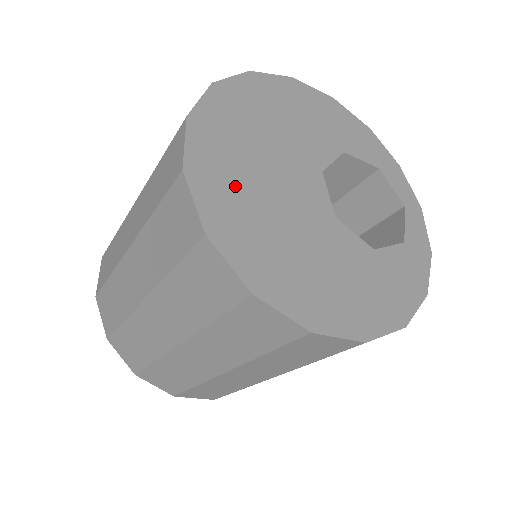
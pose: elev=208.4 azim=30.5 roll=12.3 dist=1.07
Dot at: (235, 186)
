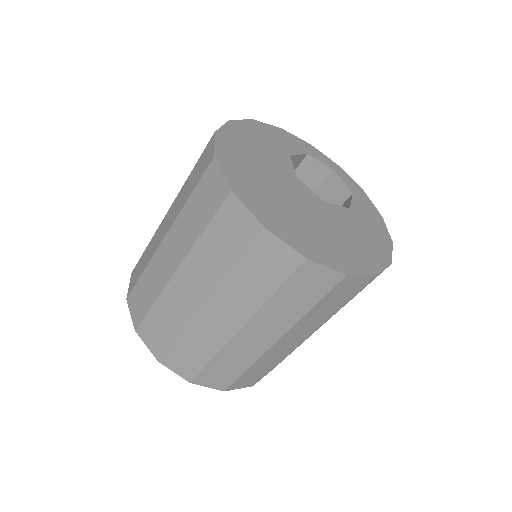
Dot at: (286, 218)
